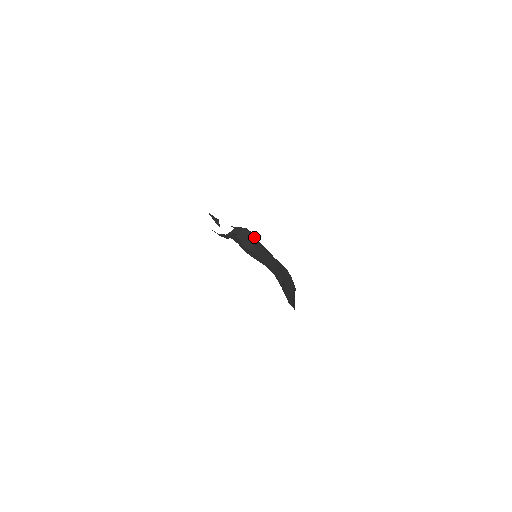
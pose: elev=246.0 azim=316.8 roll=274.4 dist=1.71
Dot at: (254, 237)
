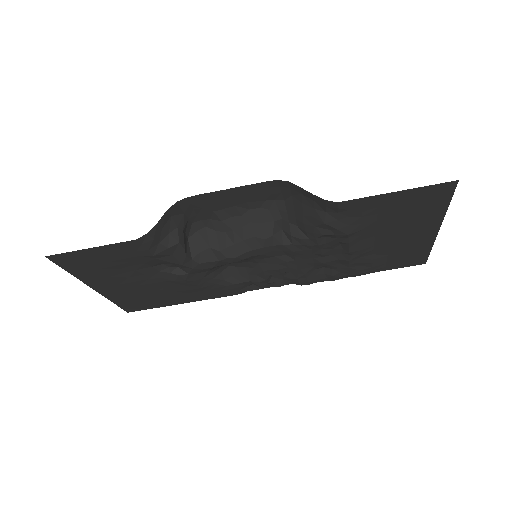
Dot at: (212, 223)
